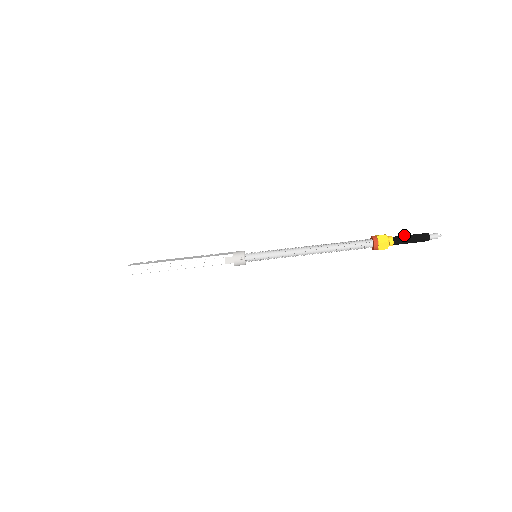
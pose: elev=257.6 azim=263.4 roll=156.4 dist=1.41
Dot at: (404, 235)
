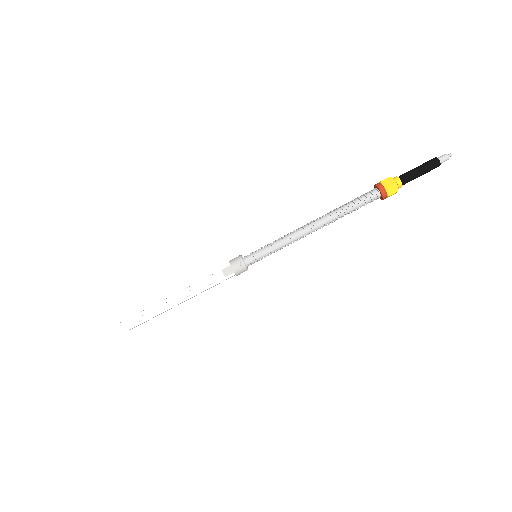
Dot at: (410, 170)
